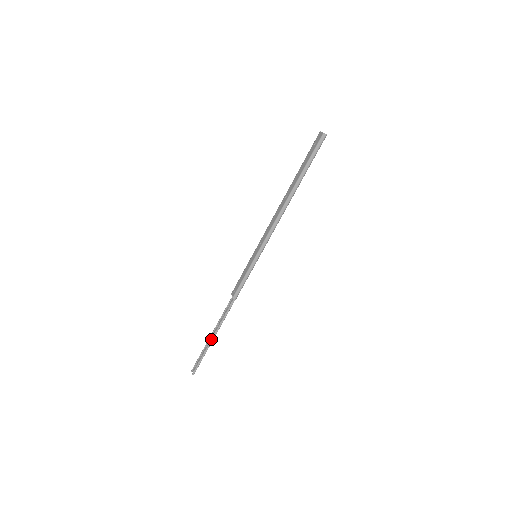
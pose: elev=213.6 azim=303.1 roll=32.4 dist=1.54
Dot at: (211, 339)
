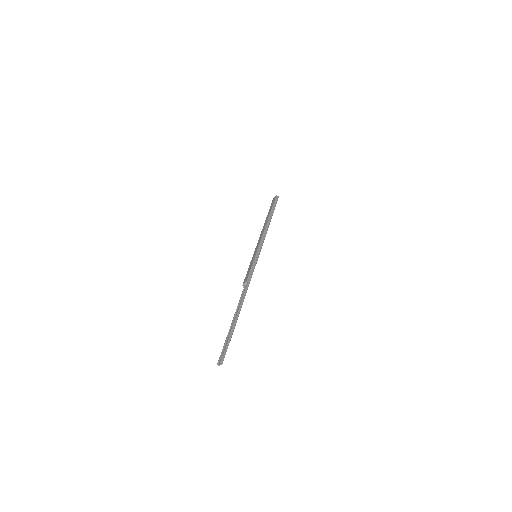
Dot at: (234, 321)
